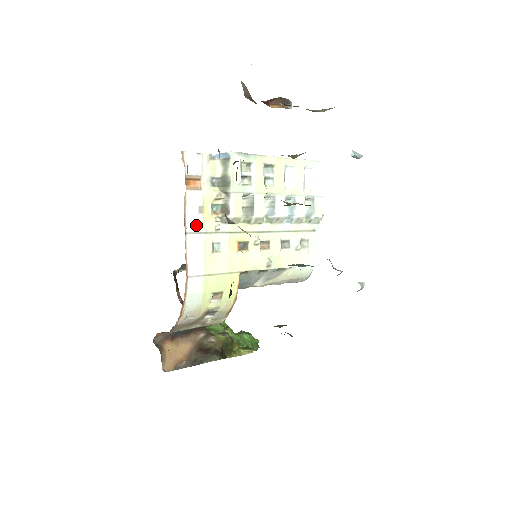
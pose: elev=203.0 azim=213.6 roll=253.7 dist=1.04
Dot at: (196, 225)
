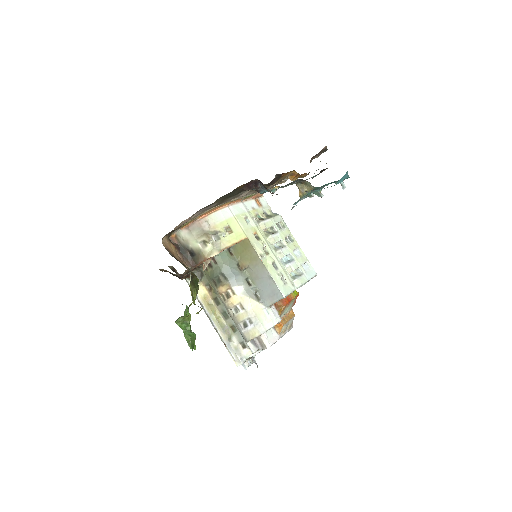
Dot at: (247, 207)
